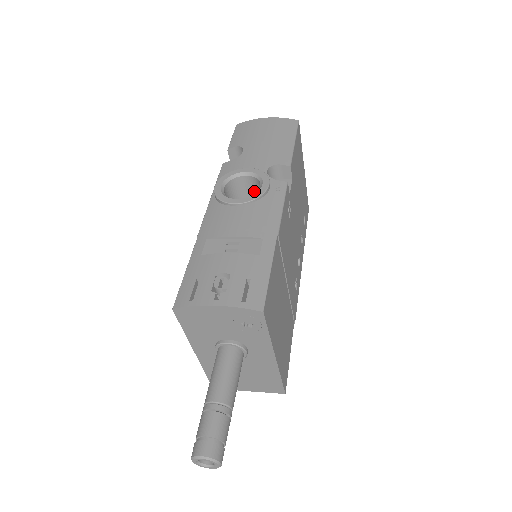
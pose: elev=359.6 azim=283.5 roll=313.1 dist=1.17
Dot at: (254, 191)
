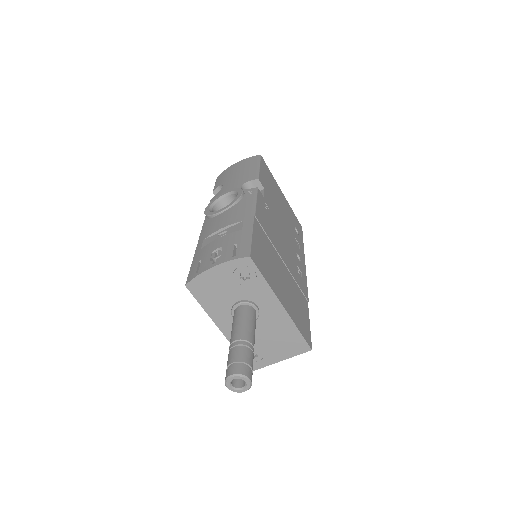
Dot at: occluded
